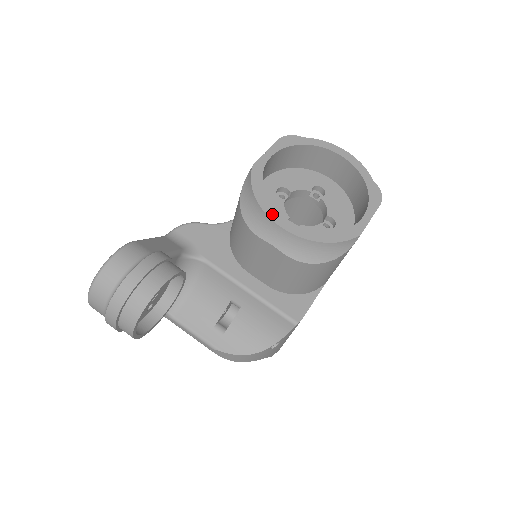
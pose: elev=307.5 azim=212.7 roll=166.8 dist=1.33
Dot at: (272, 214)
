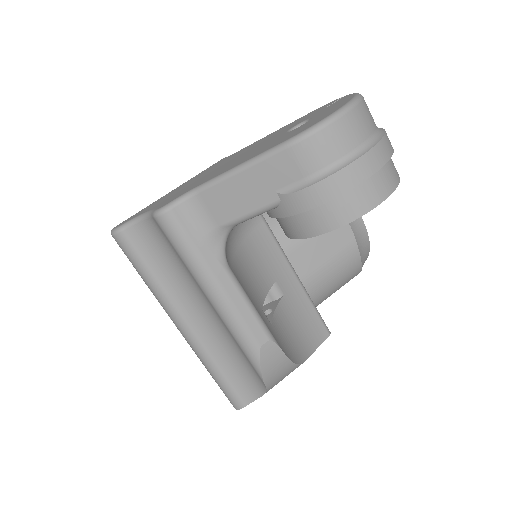
Dot at: occluded
